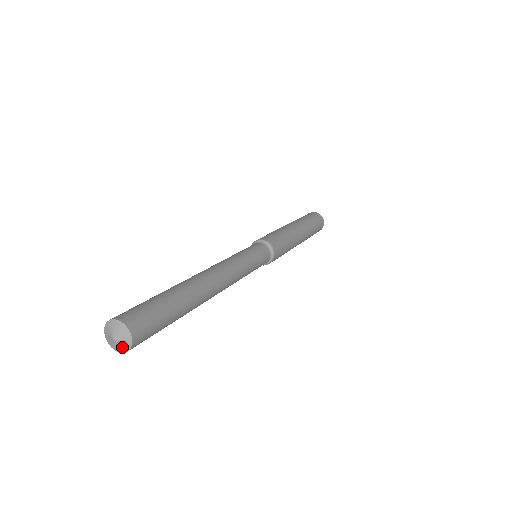
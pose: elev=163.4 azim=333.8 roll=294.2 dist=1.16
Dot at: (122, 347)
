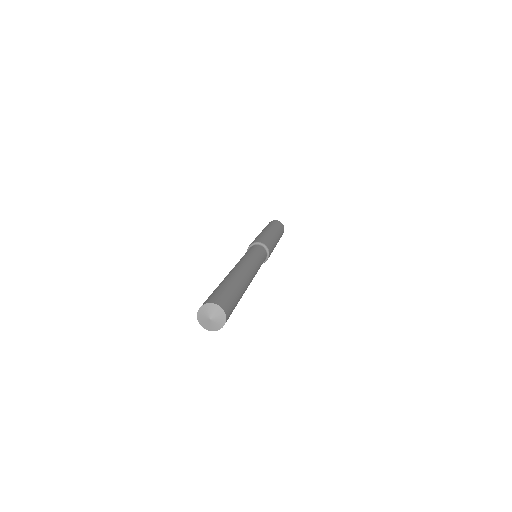
Dot at: (220, 319)
